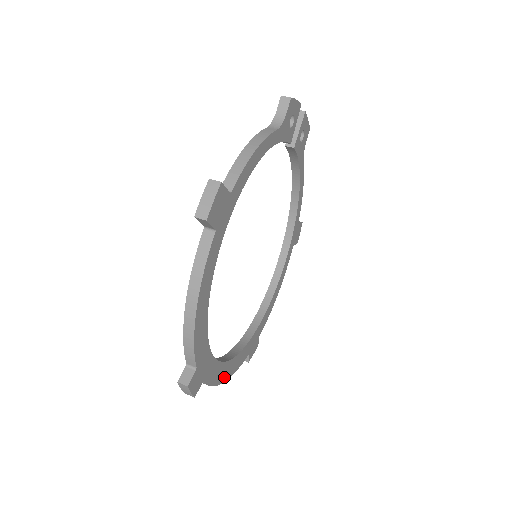
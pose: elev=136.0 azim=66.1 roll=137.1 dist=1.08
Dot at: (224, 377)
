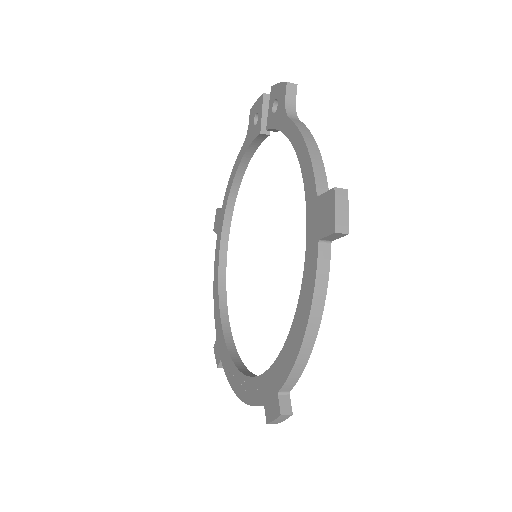
Dot at: occluded
